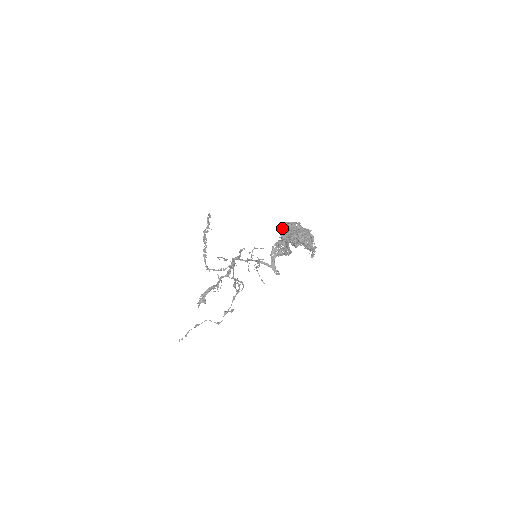
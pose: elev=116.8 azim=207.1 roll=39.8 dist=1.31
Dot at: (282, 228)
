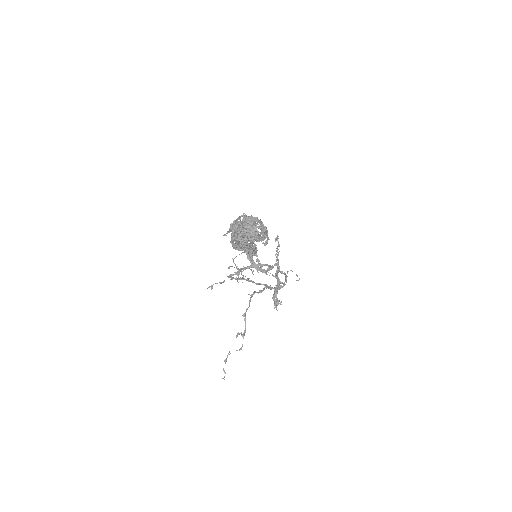
Dot at: occluded
